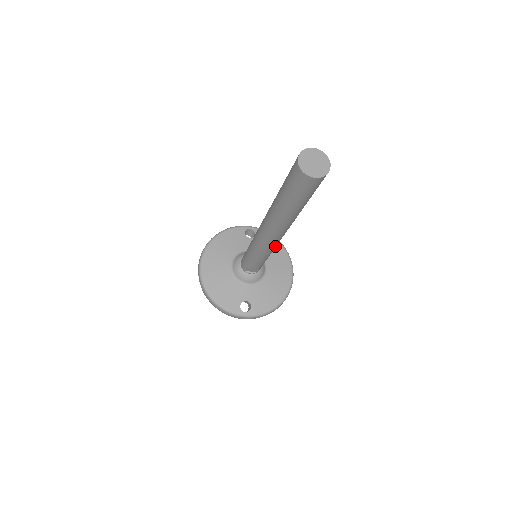
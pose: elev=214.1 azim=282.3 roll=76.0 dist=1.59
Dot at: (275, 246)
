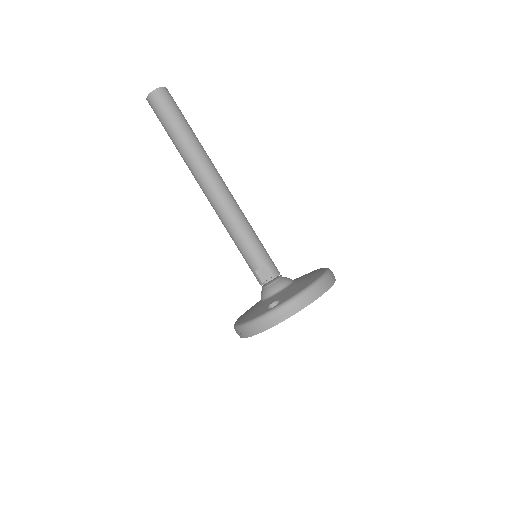
Dot at: (232, 206)
